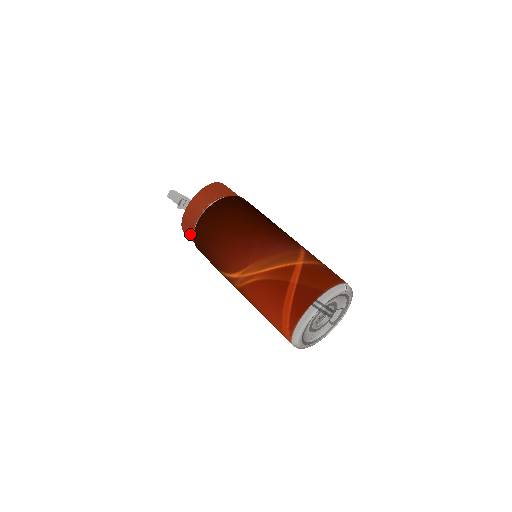
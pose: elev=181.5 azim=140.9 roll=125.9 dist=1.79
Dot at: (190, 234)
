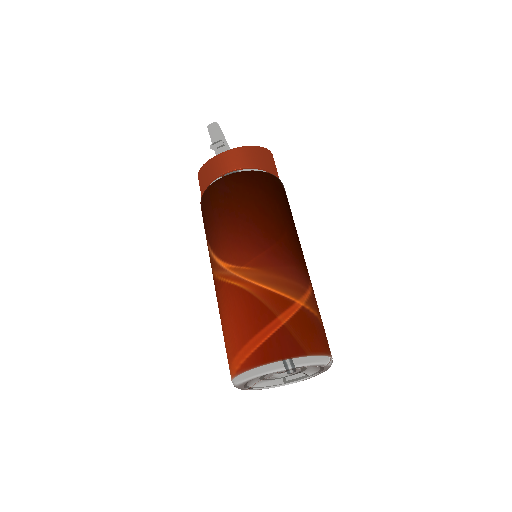
Dot at: (204, 183)
